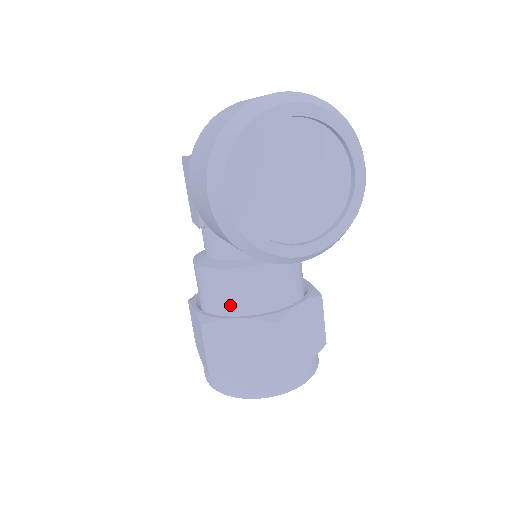
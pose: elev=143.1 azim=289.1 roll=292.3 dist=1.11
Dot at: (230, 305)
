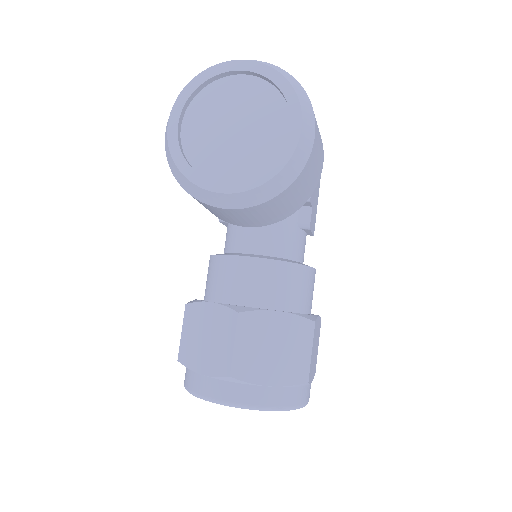
Dot at: (214, 292)
